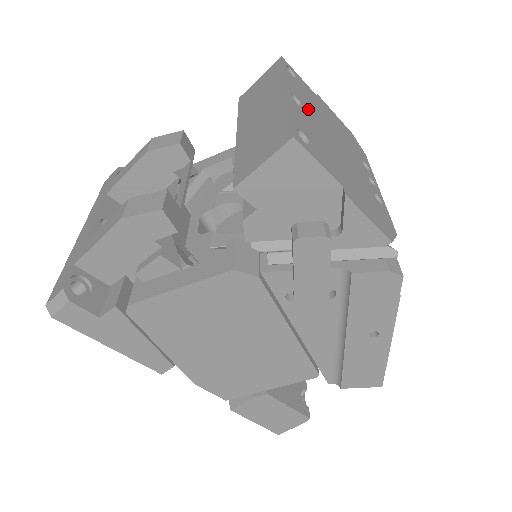
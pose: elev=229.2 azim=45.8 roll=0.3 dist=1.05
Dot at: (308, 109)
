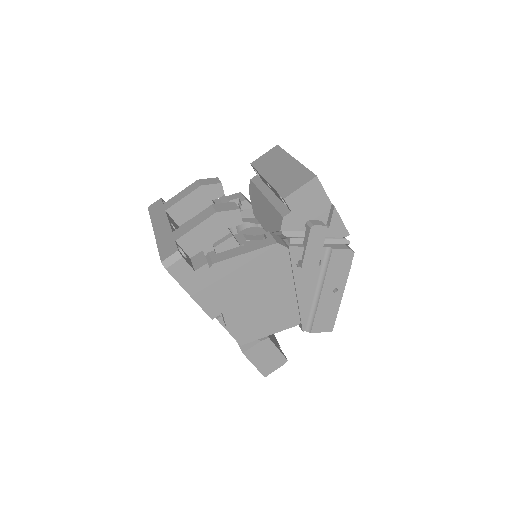
Dot at: occluded
